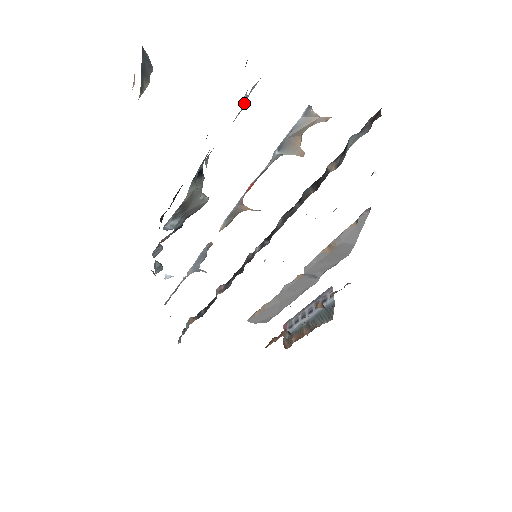
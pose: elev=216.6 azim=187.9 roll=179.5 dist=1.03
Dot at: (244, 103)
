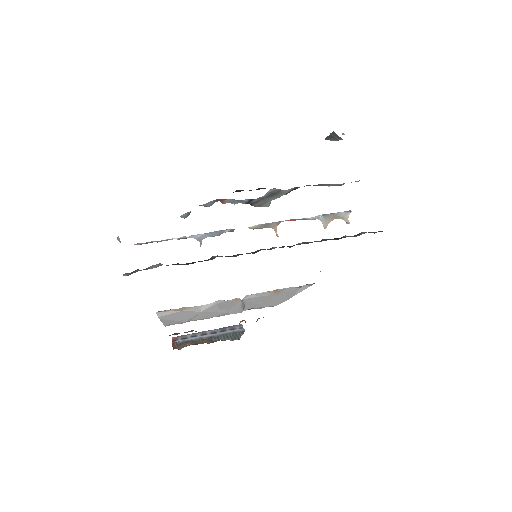
Dot at: occluded
